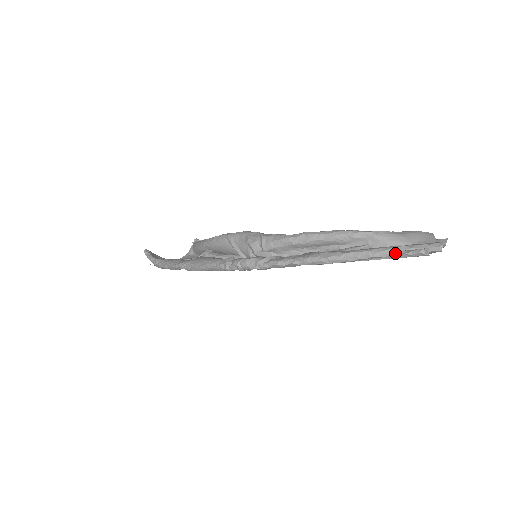
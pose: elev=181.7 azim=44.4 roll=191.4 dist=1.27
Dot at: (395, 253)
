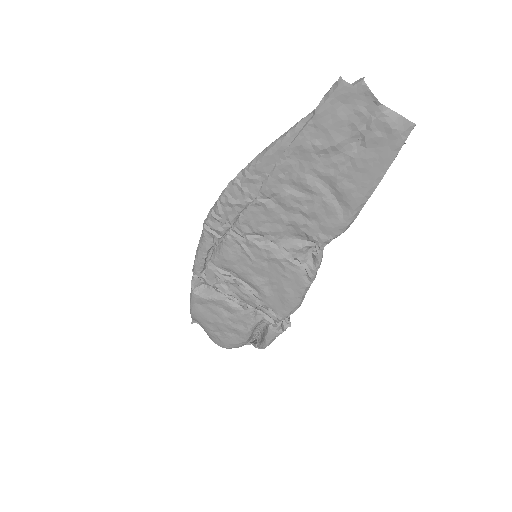
Dot at: (319, 106)
